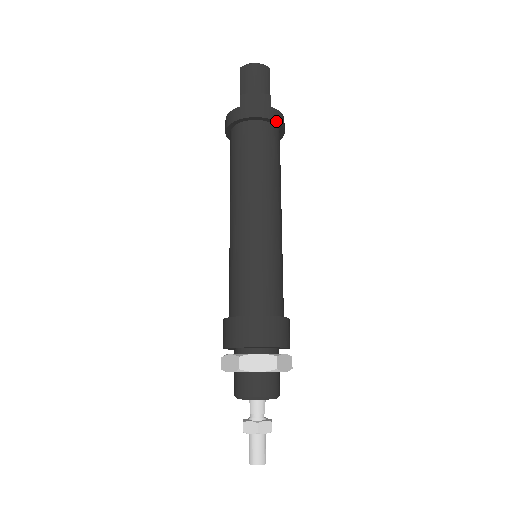
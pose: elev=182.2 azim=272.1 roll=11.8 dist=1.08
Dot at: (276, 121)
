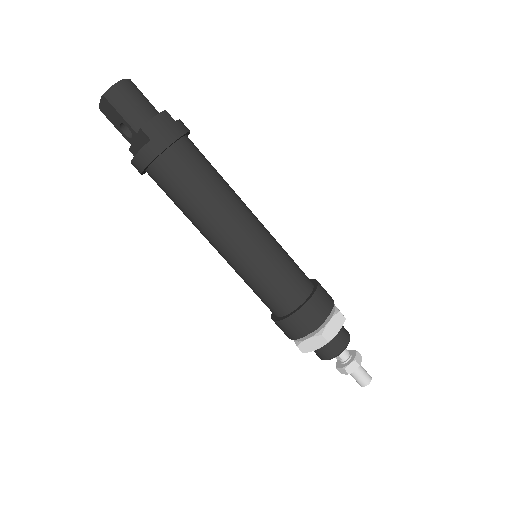
Dot at: (188, 132)
